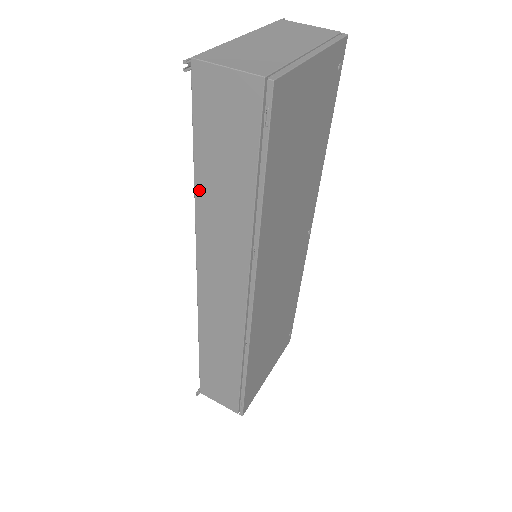
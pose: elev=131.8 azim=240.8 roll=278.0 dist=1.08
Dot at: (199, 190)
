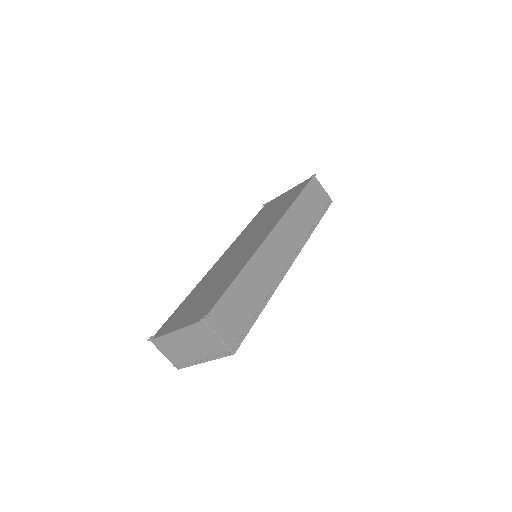
Dot at: occluded
